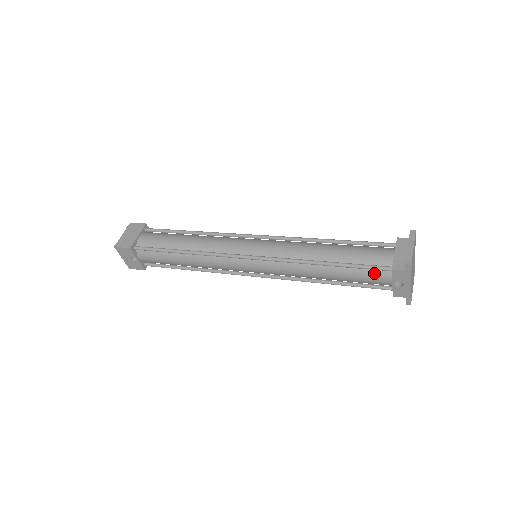
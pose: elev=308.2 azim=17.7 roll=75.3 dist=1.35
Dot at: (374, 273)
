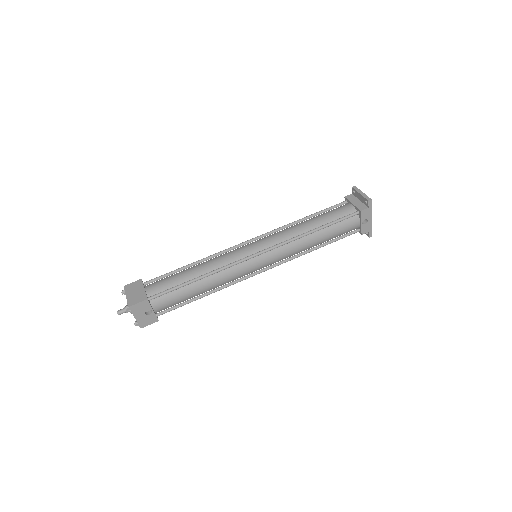
Dot at: (348, 221)
